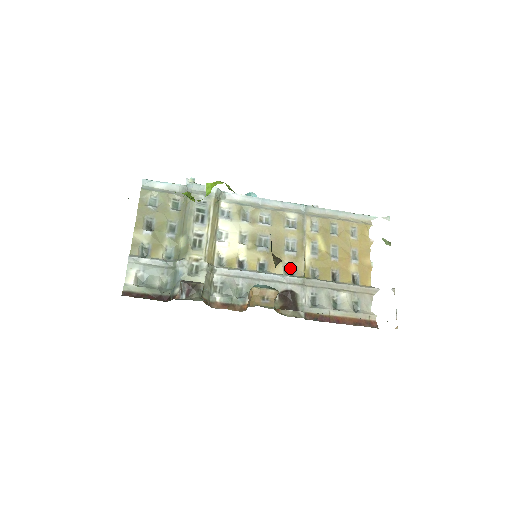
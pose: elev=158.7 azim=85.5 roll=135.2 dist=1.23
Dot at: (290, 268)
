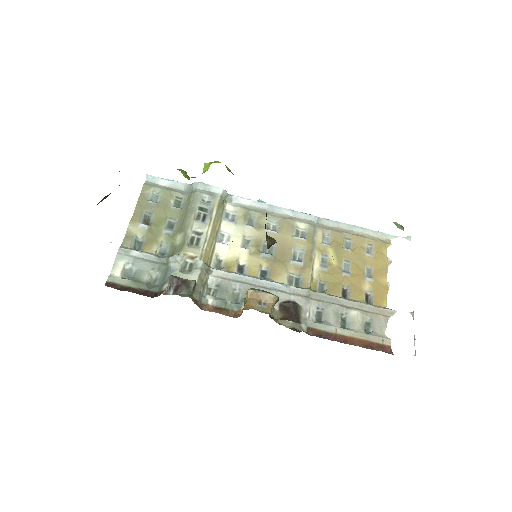
Dot at: (295, 279)
